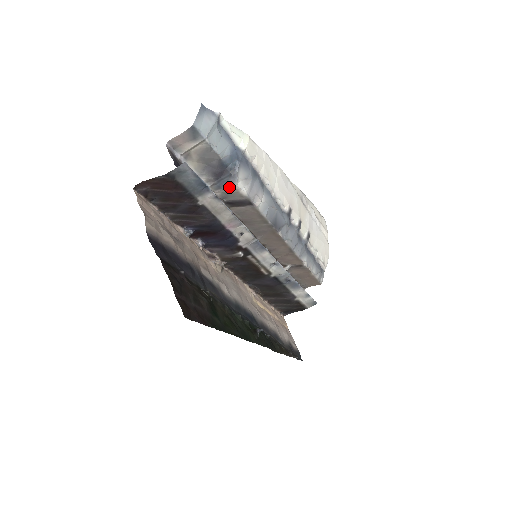
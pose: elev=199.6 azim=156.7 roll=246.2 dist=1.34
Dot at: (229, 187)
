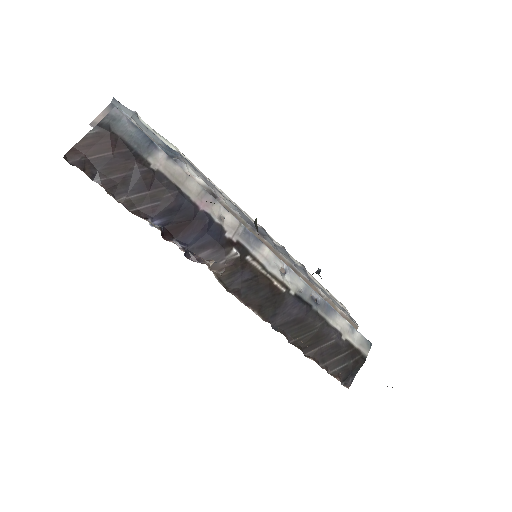
Dot at: occluded
